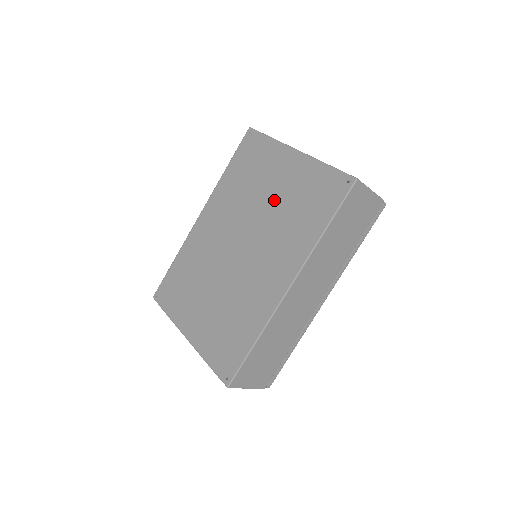
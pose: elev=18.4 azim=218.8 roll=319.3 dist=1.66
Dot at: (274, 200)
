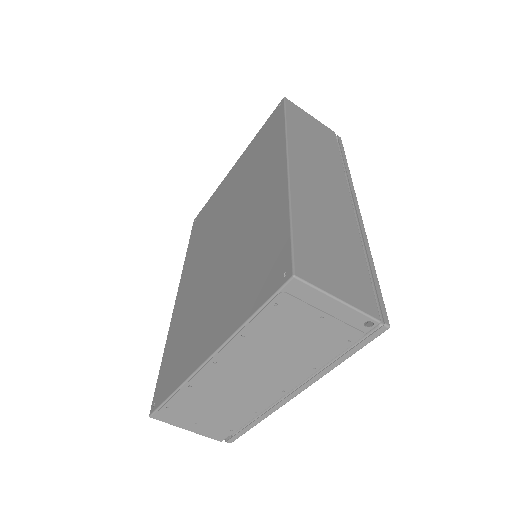
Dot at: (235, 188)
